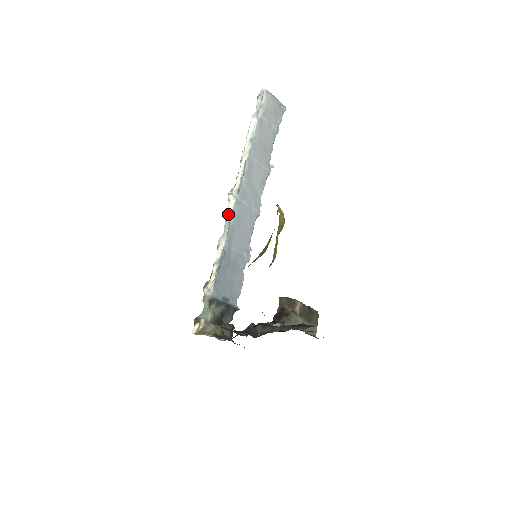
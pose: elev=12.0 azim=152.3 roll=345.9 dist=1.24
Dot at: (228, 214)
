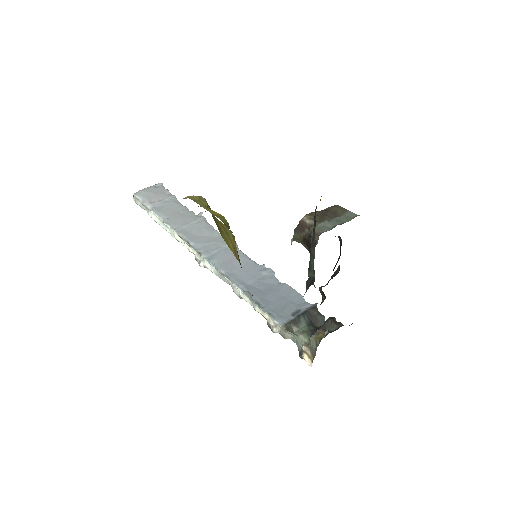
Dot at: (215, 273)
